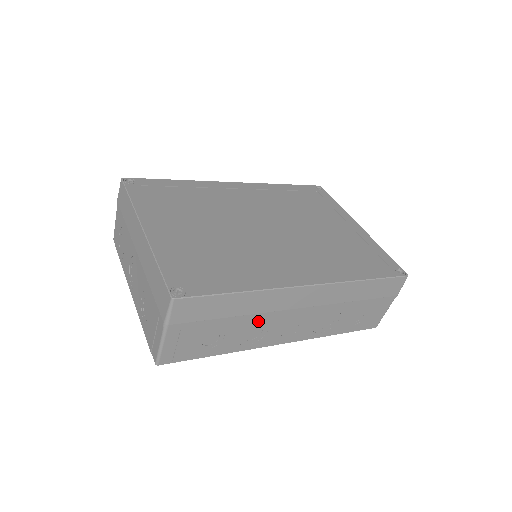
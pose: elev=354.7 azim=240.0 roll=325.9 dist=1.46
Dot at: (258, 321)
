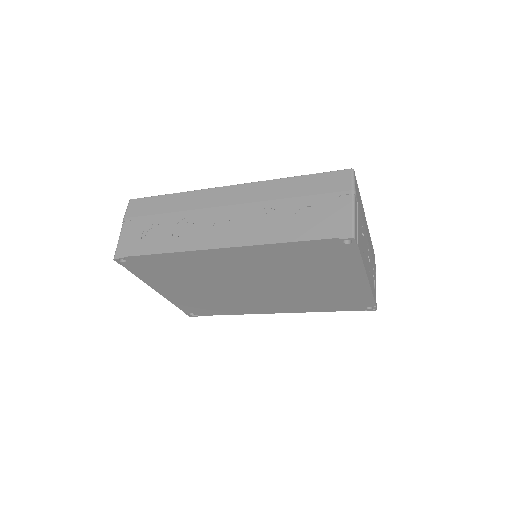
Dot at: (190, 219)
